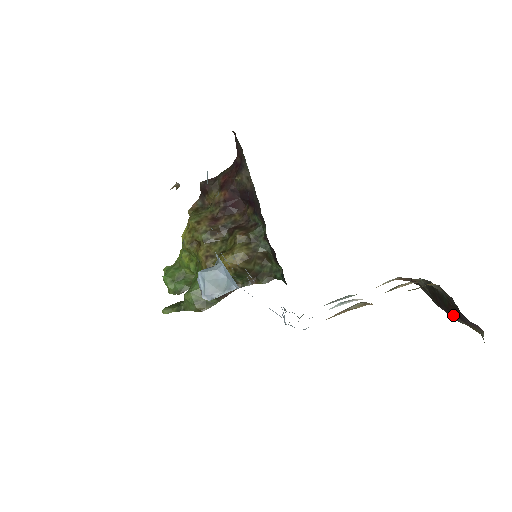
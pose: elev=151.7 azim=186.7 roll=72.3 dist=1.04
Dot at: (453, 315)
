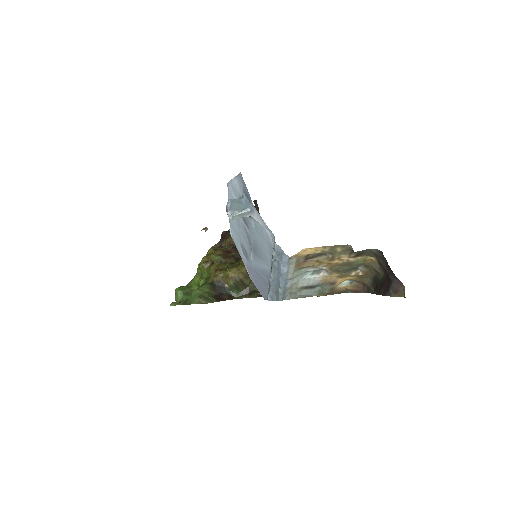
Dot at: (387, 292)
